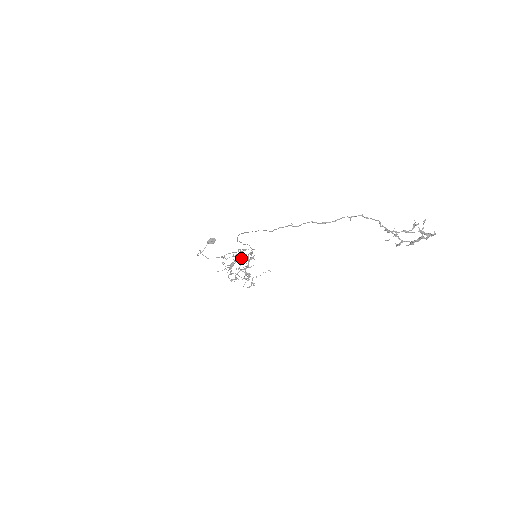
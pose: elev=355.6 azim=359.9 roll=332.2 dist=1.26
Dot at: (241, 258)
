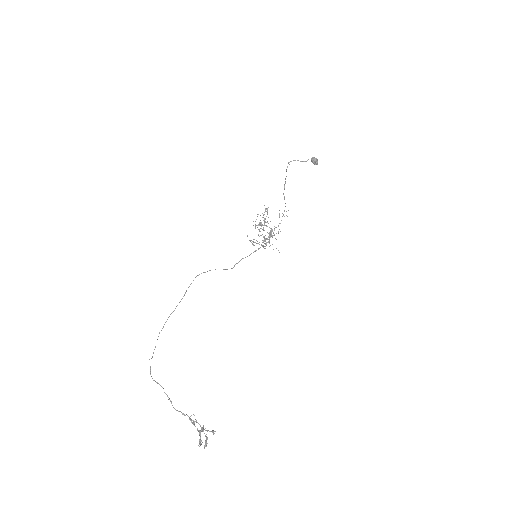
Dot at: (271, 229)
